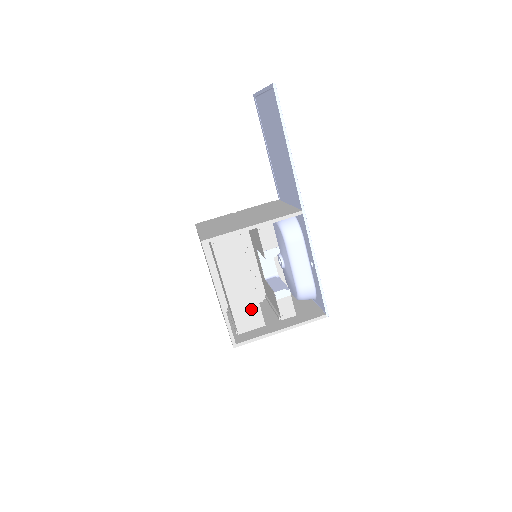
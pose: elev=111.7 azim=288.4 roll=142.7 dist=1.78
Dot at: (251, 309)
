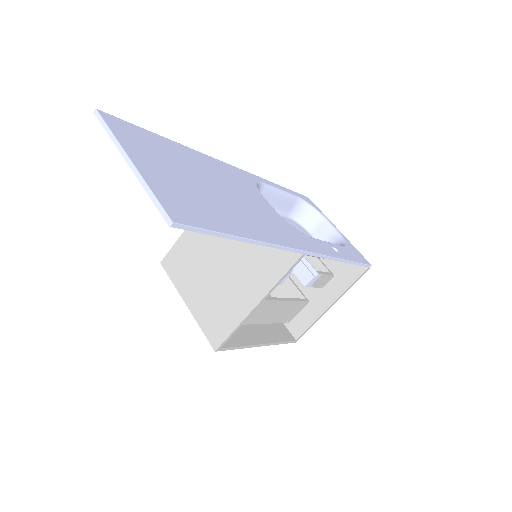
Dot at: (289, 308)
